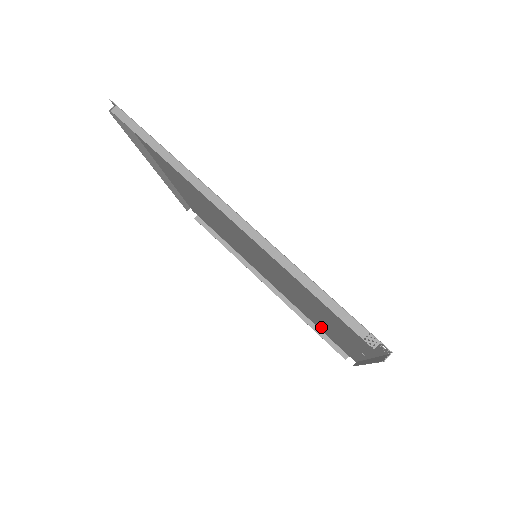
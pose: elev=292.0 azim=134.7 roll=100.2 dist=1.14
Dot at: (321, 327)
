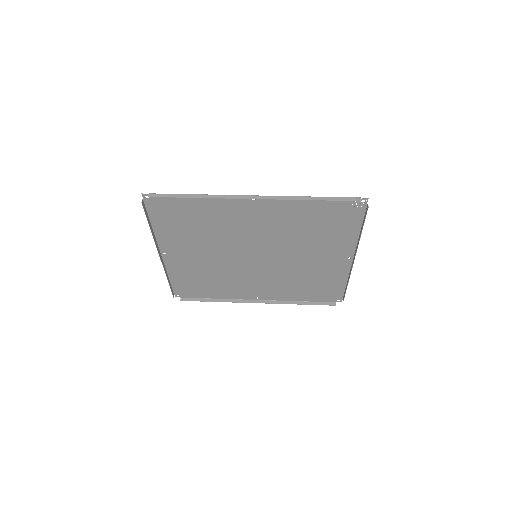
Dot at: (311, 291)
